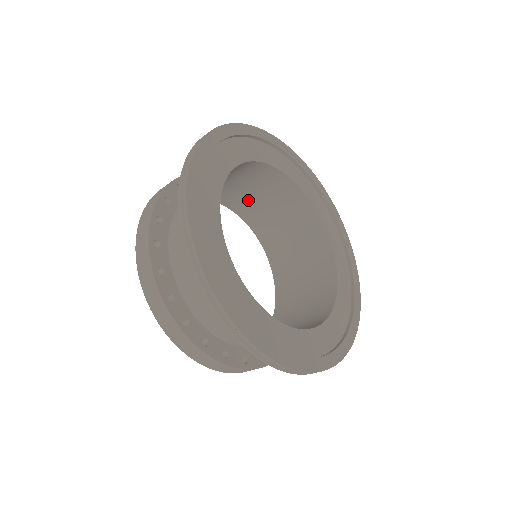
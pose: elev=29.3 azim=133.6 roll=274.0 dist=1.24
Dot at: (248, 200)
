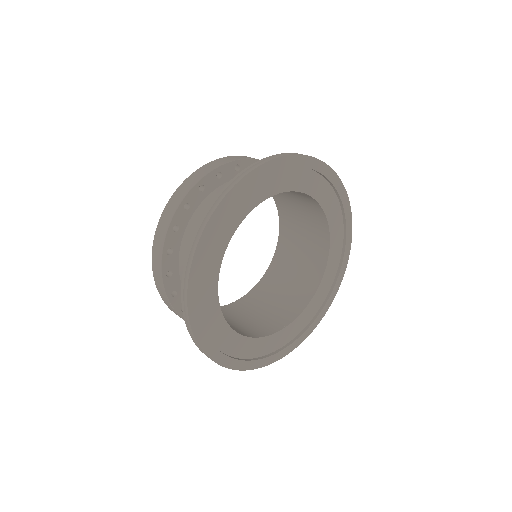
Dot at: (212, 199)
